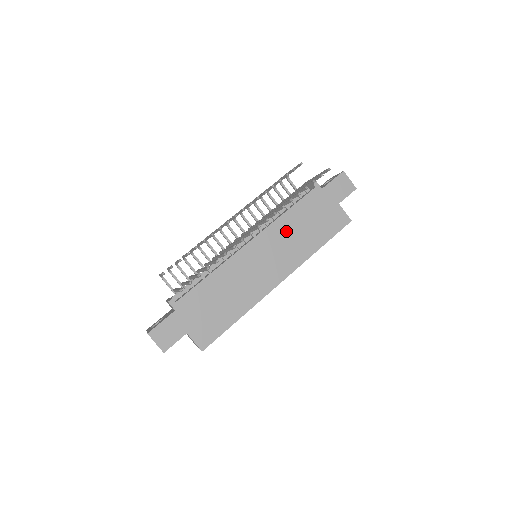
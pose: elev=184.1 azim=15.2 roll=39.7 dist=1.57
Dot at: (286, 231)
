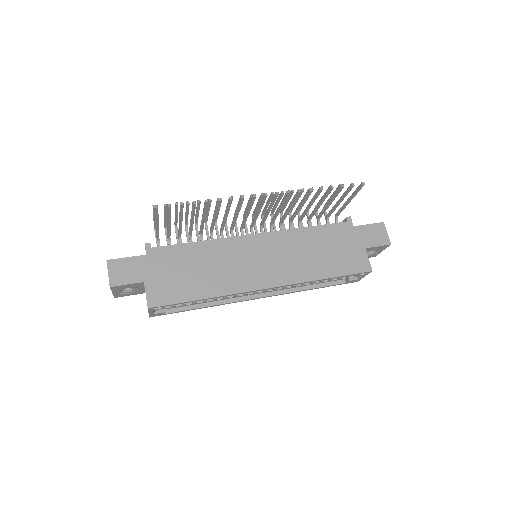
Dot at: (297, 244)
